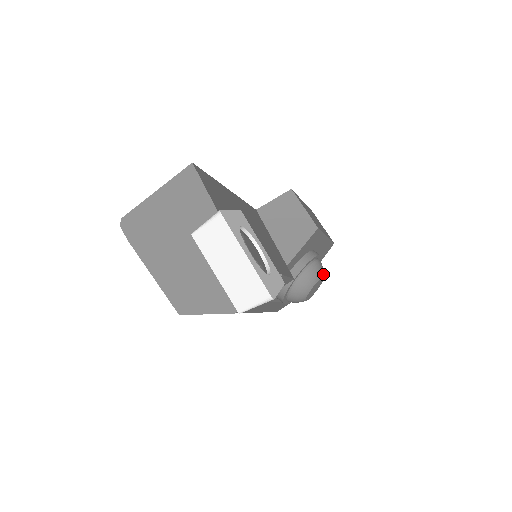
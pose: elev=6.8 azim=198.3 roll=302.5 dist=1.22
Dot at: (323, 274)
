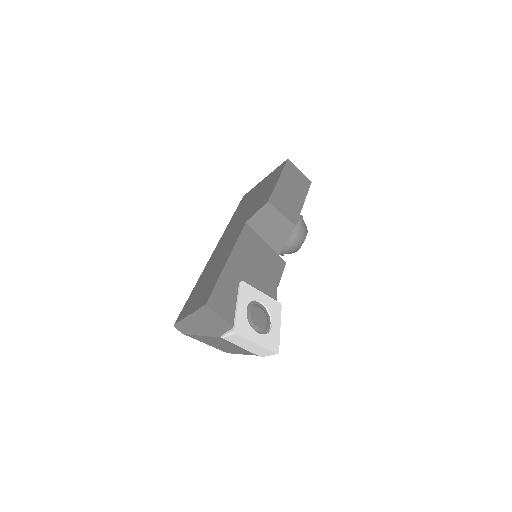
Dot at: (306, 232)
